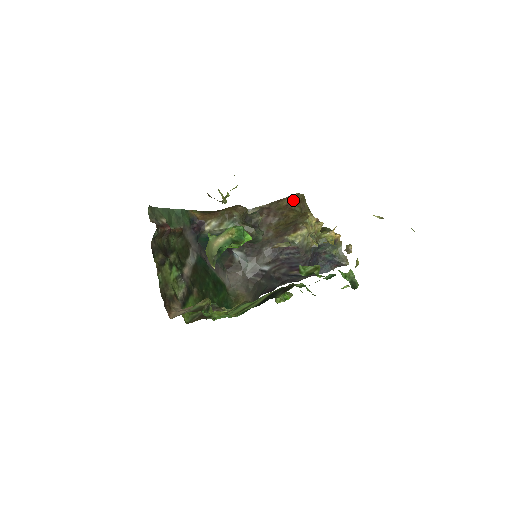
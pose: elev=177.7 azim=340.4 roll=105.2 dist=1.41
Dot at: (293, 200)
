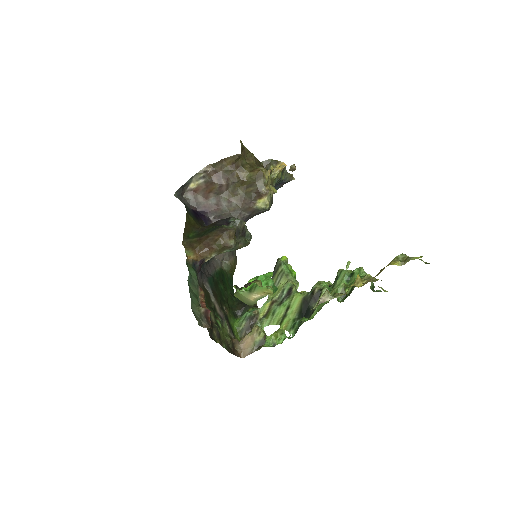
Dot at: (238, 158)
